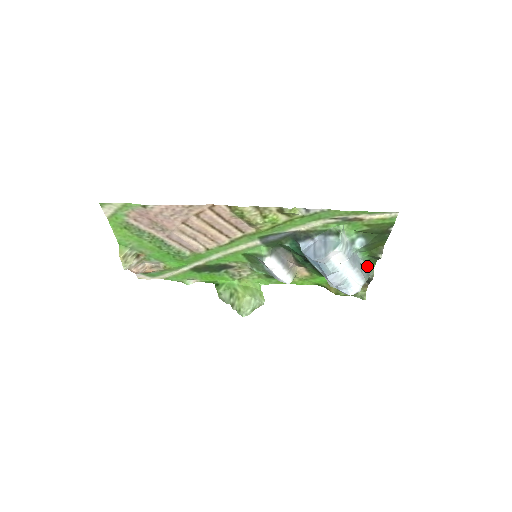
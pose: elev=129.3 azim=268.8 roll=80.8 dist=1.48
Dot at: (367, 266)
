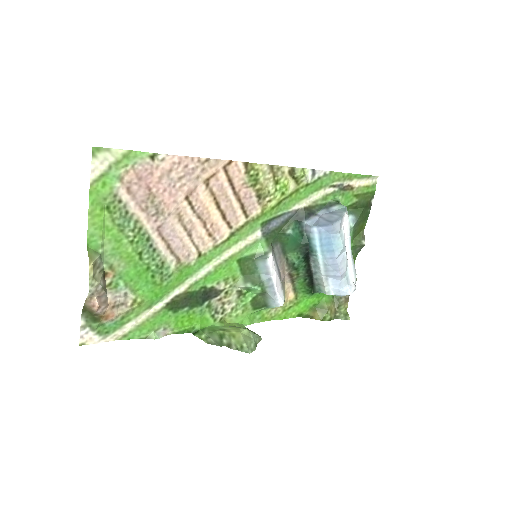
Dot at: occluded
